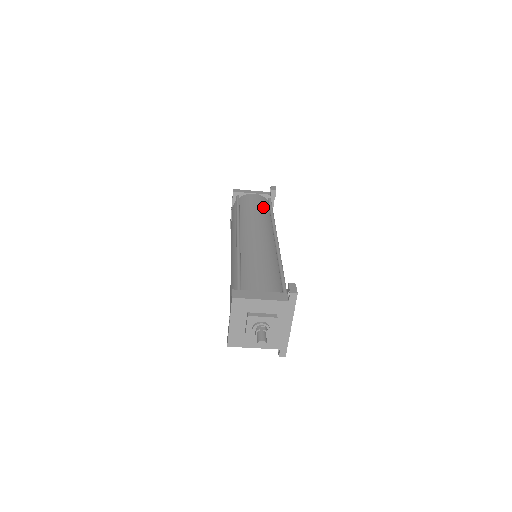
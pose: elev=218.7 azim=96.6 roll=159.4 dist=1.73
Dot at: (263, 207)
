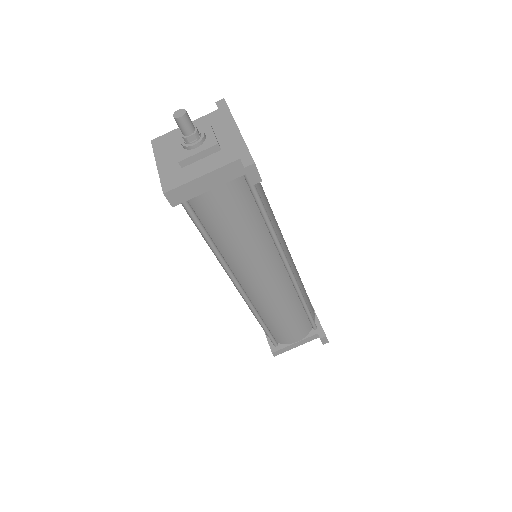
Dot at: occluded
